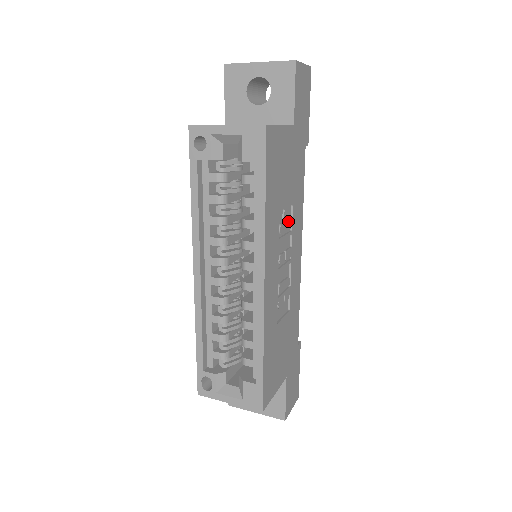
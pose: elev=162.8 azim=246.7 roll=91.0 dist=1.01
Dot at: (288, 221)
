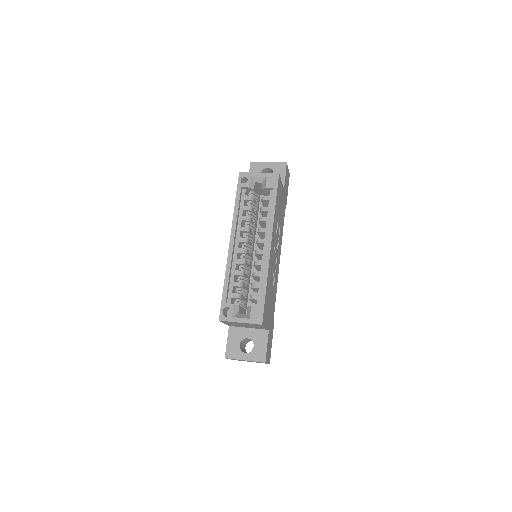
Dot at: (278, 232)
